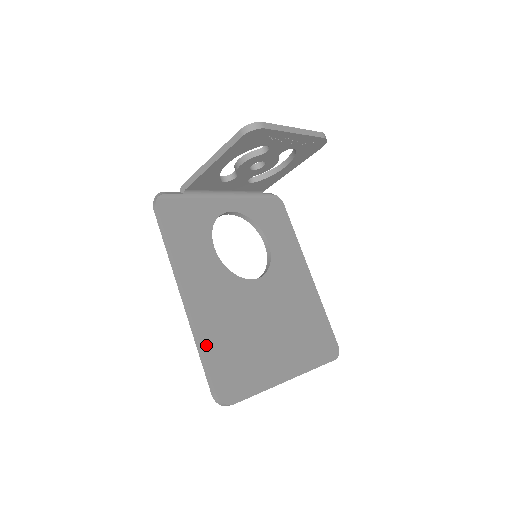
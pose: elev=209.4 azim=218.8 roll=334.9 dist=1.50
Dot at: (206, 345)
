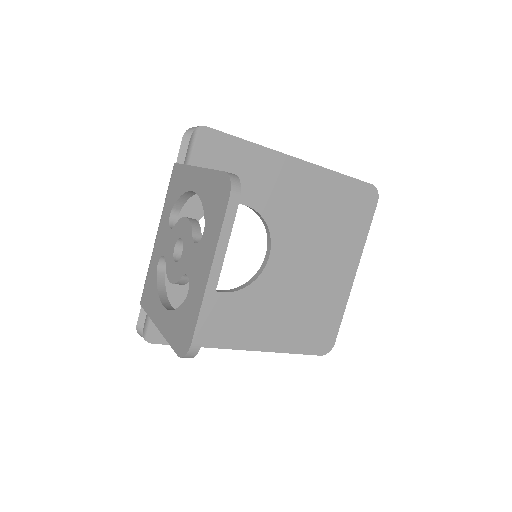
Dot at: (289, 348)
